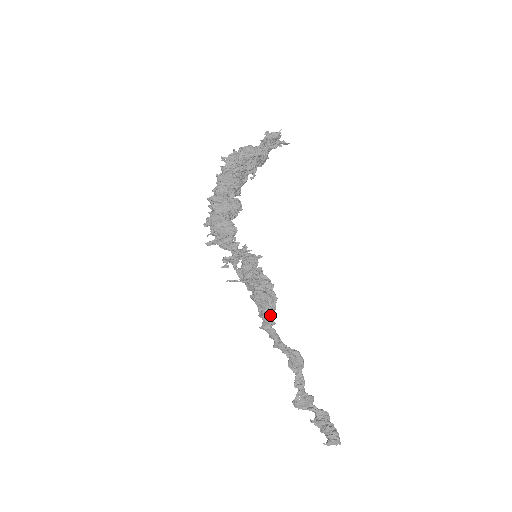
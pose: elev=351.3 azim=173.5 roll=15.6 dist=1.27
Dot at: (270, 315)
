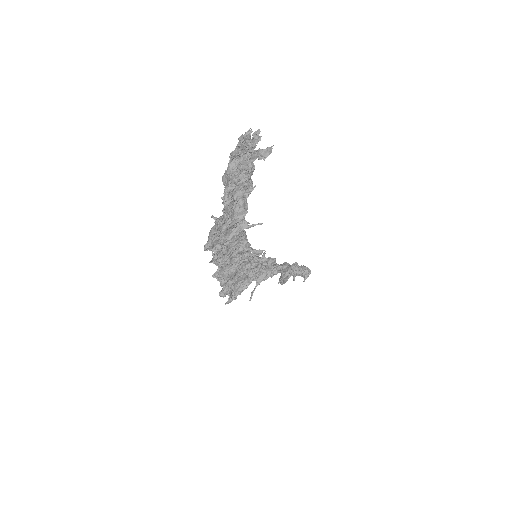
Dot at: occluded
